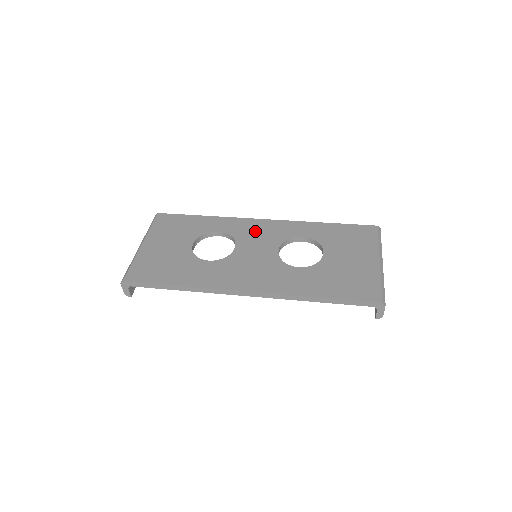
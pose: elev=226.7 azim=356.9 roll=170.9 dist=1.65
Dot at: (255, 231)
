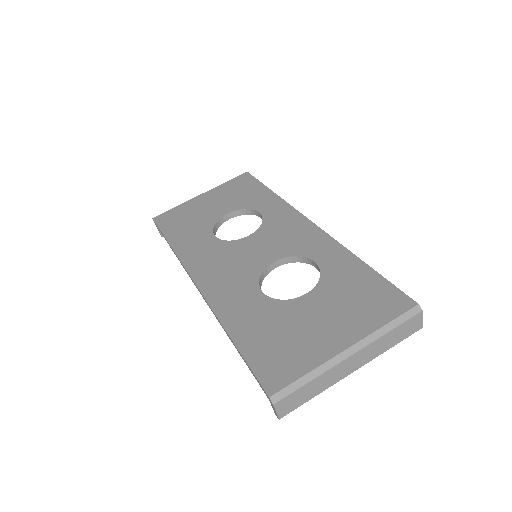
Dot at: (285, 229)
